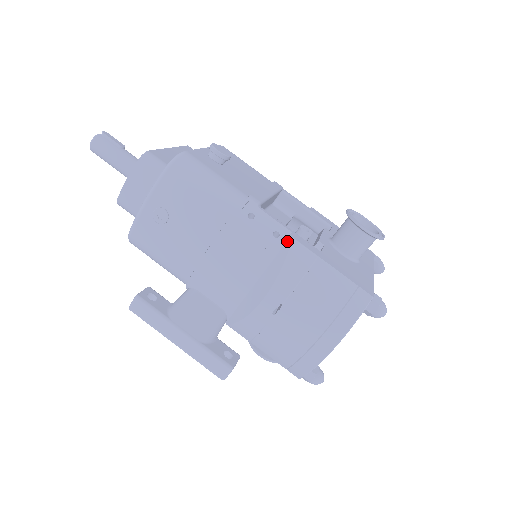
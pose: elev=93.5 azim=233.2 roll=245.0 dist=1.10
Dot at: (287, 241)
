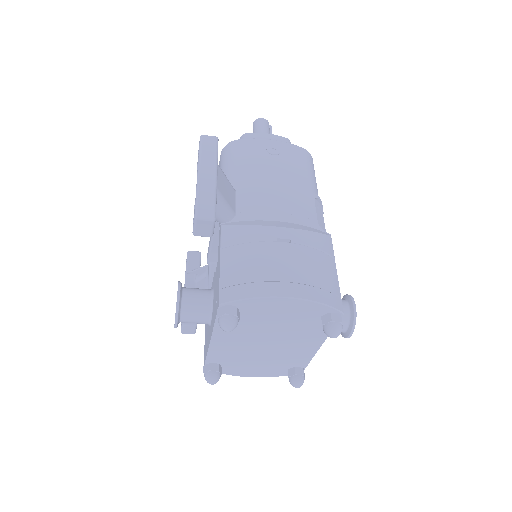
Dot at: (327, 233)
